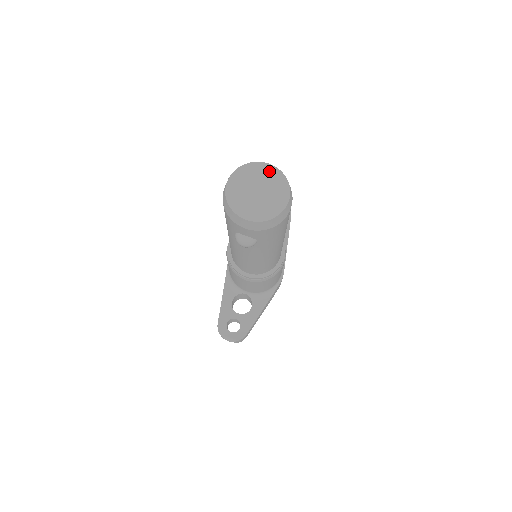
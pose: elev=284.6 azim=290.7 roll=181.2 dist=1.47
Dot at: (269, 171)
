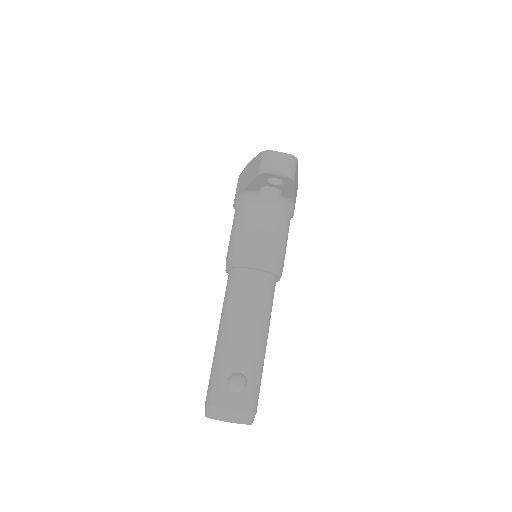
Dot at: (232, 422)
